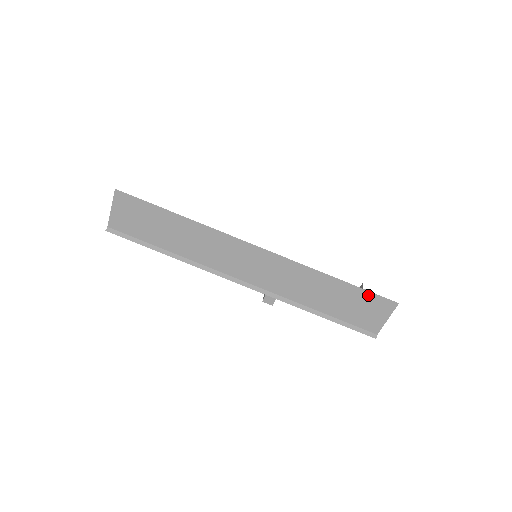
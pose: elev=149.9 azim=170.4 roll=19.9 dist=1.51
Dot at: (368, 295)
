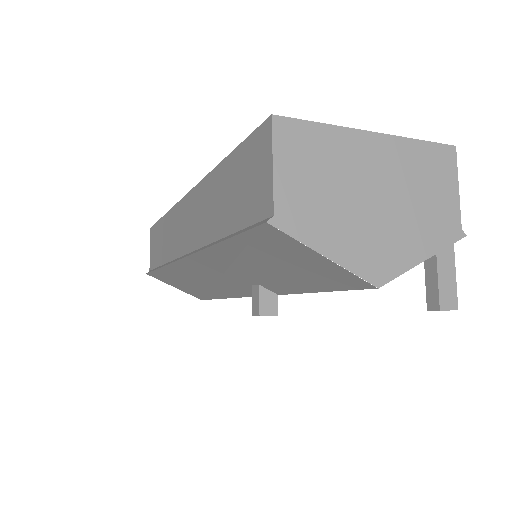
Dot at: (245, 148)
